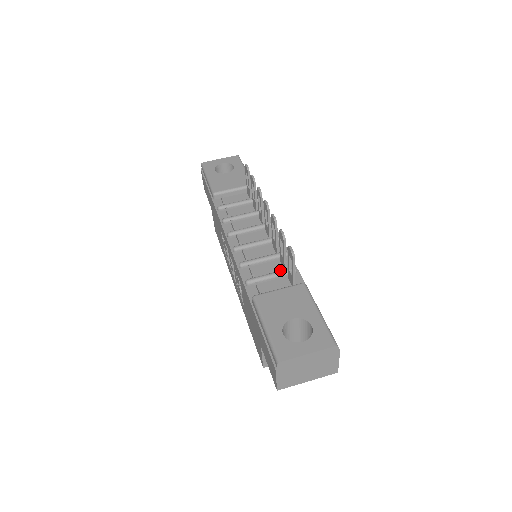
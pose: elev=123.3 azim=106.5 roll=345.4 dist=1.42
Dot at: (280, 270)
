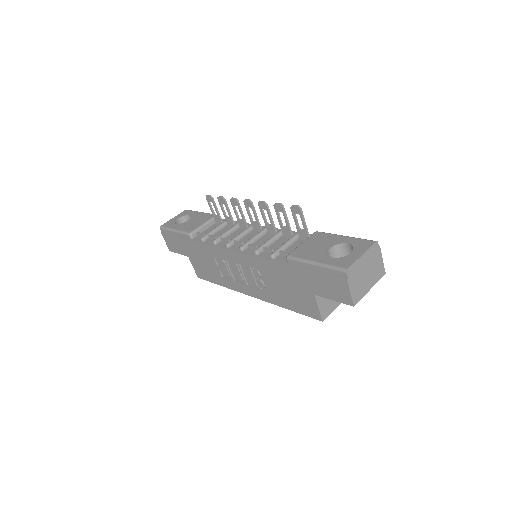
Dot at: occluded
